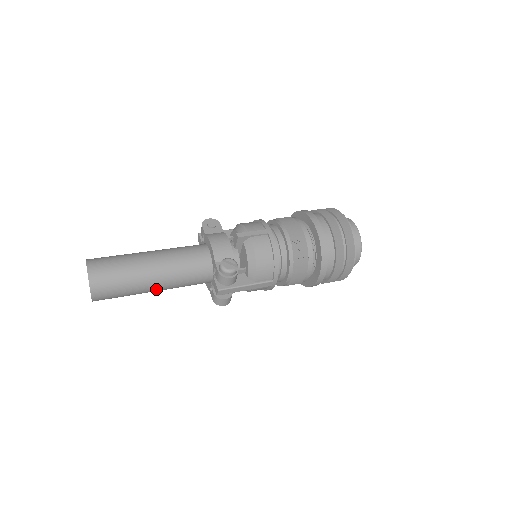
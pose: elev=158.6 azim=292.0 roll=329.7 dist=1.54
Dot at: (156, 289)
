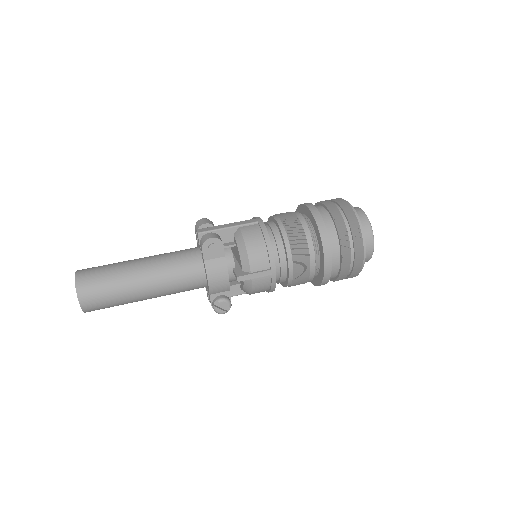
Dot at: occluded
